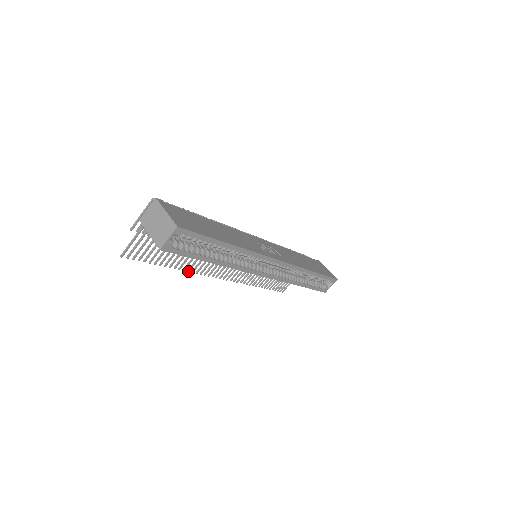
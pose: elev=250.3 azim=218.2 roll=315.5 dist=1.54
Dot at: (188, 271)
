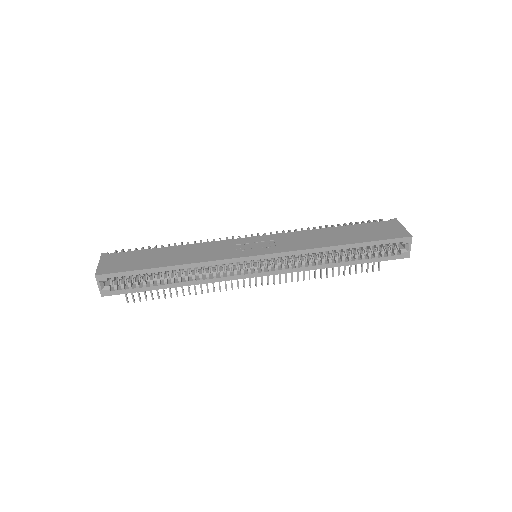
Dot at: (208, 292)
